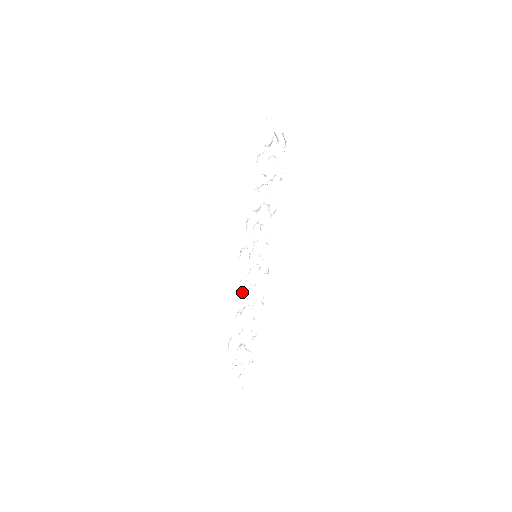
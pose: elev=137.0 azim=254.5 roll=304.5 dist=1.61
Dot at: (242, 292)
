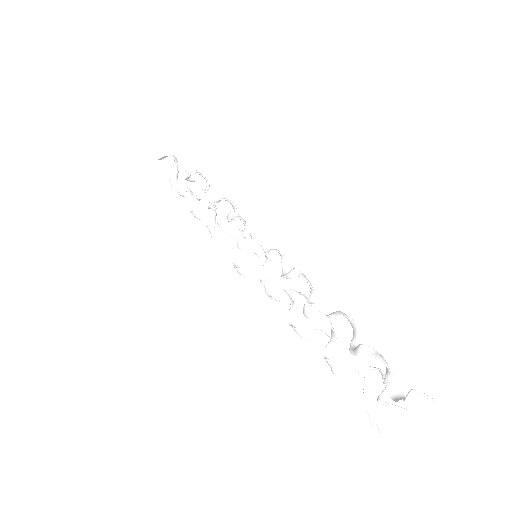
Dot at: (282, 292)
